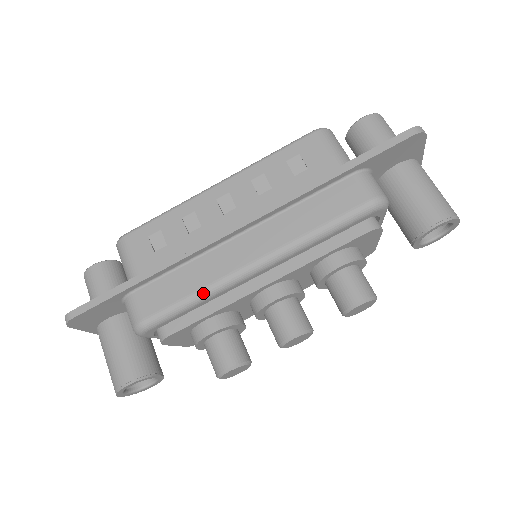
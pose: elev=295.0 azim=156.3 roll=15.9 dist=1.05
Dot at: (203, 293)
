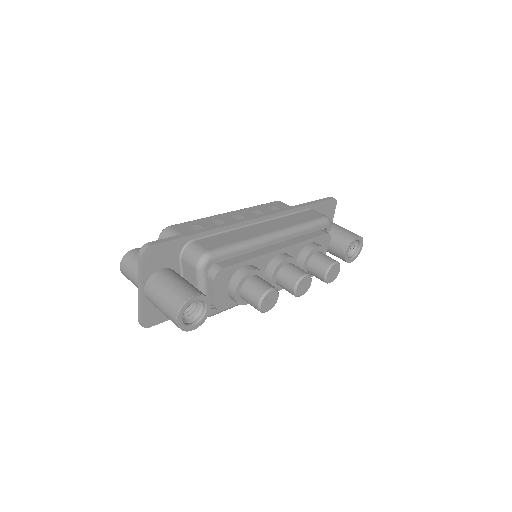
Dot at: (247, 242)
